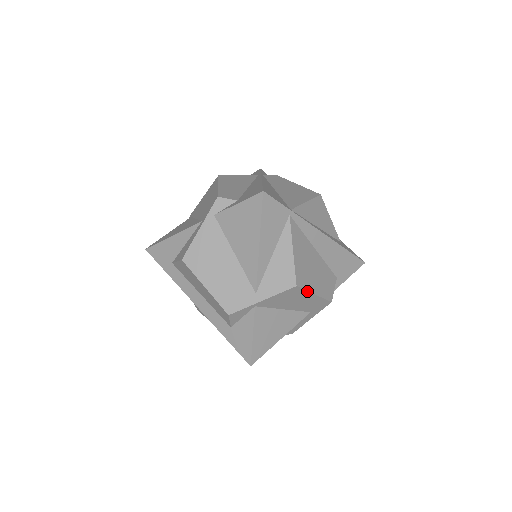
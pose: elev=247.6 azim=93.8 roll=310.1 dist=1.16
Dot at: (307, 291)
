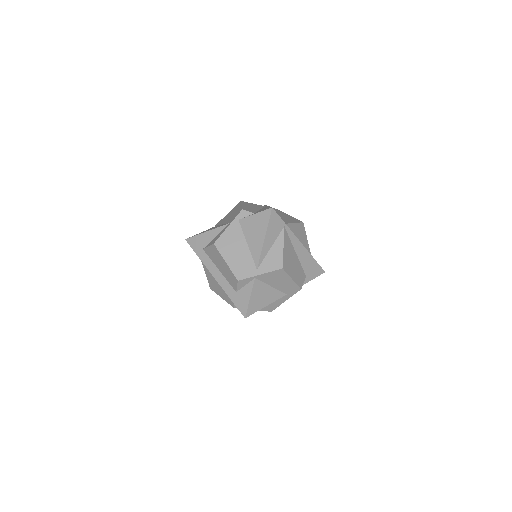
Dot at: (288, 275)
